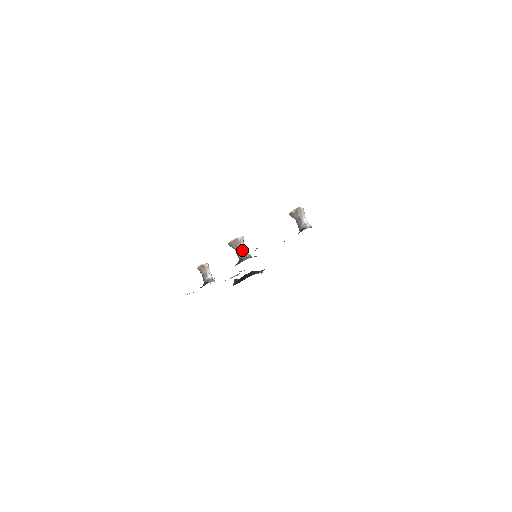
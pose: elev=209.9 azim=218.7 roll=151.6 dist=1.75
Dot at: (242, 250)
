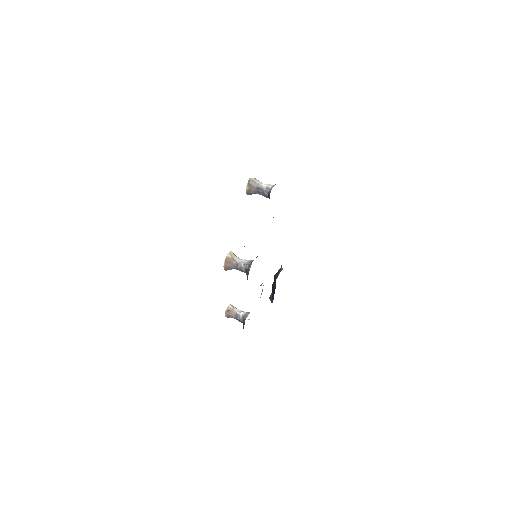
Dot at: (240, 263)
